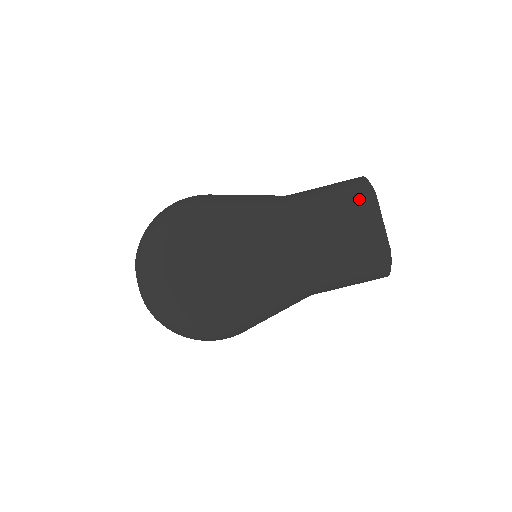
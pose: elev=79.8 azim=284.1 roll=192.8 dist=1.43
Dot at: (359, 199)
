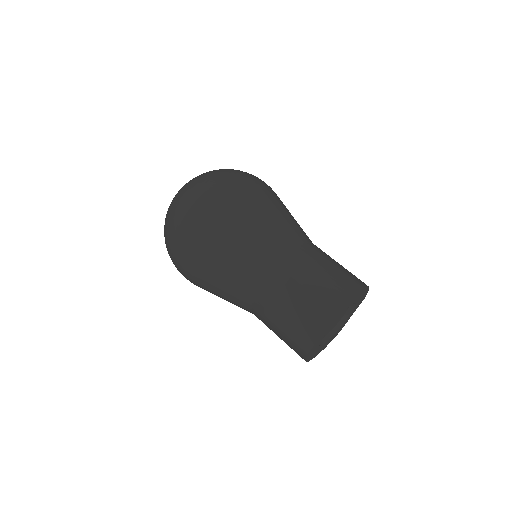
Dot at: (323, 304)
